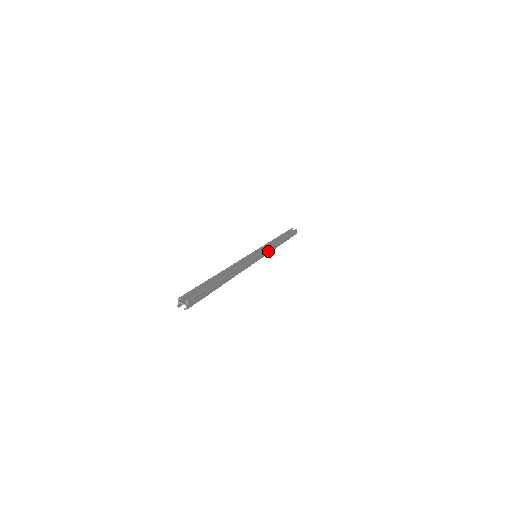
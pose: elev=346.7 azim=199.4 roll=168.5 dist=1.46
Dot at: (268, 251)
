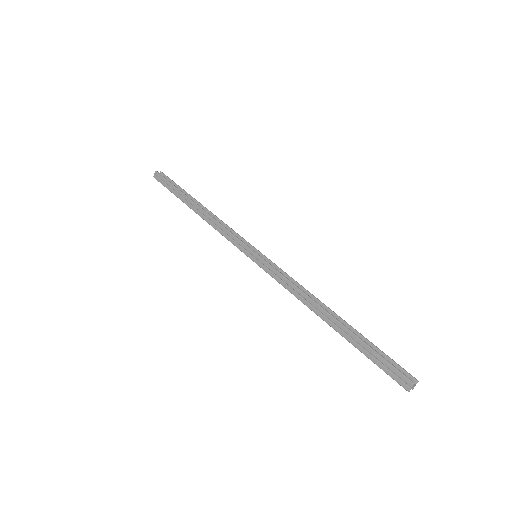
Dot at: occluded
